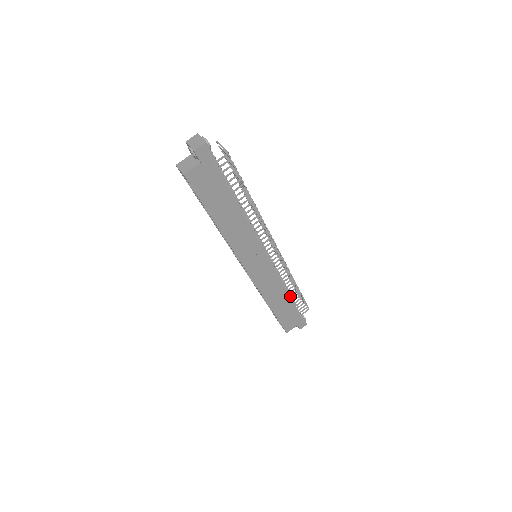
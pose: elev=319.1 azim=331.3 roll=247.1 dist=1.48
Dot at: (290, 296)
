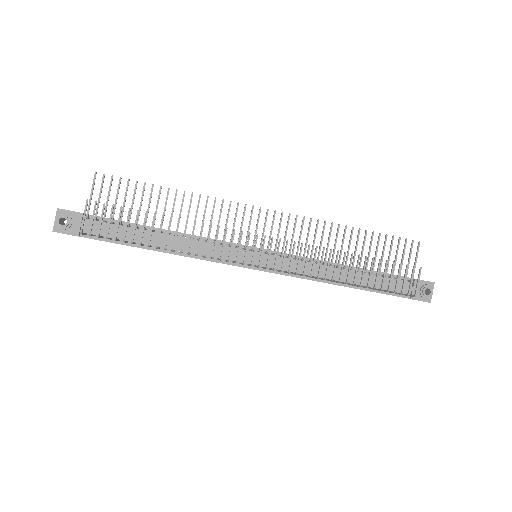
Dot at: (354, 285)
